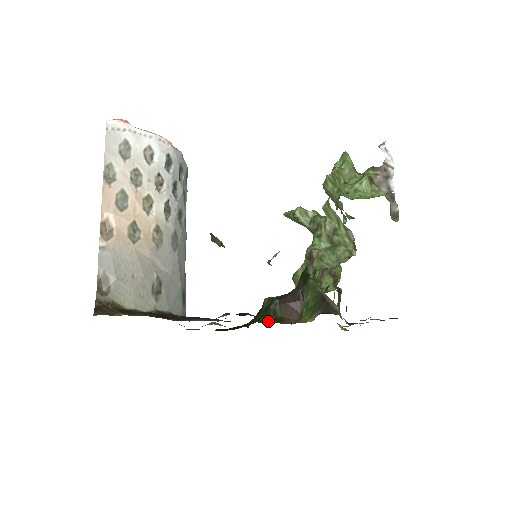
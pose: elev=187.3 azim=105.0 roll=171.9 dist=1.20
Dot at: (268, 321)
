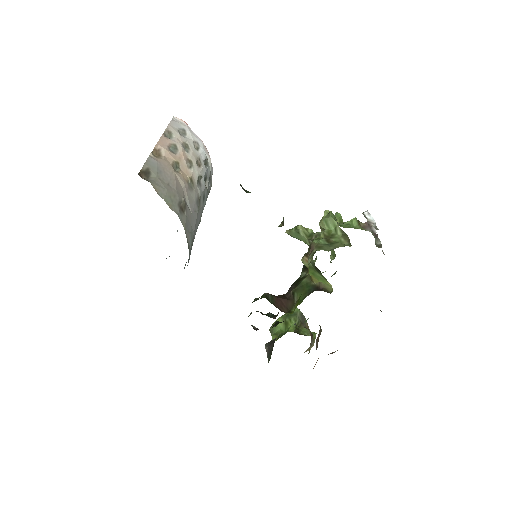
Dot at: occluded
